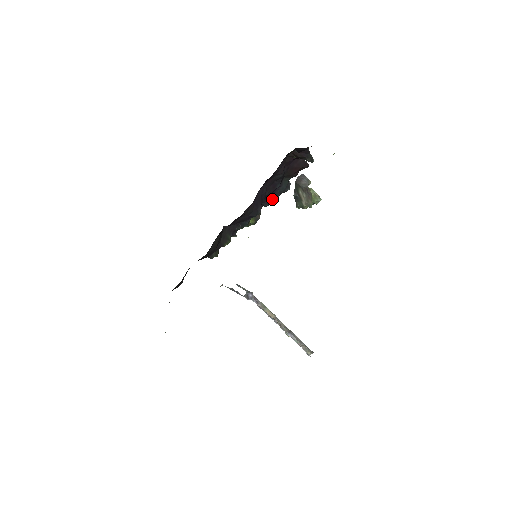
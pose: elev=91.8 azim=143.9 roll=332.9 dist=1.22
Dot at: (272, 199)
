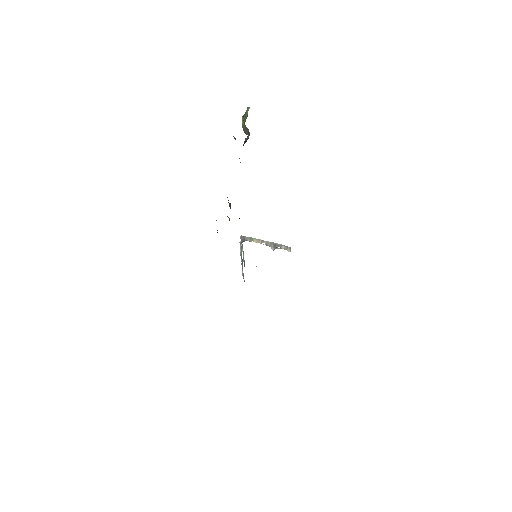
Dot at: occluded
